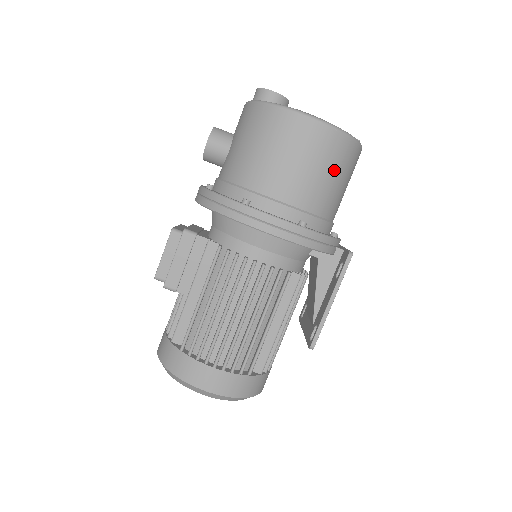
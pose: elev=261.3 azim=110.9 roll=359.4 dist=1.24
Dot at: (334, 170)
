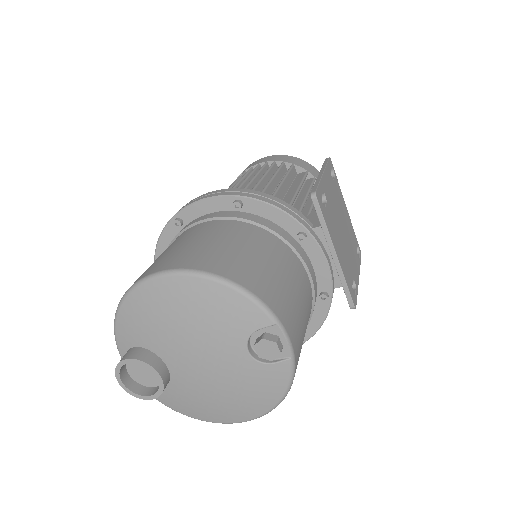
Dot at: occluded
